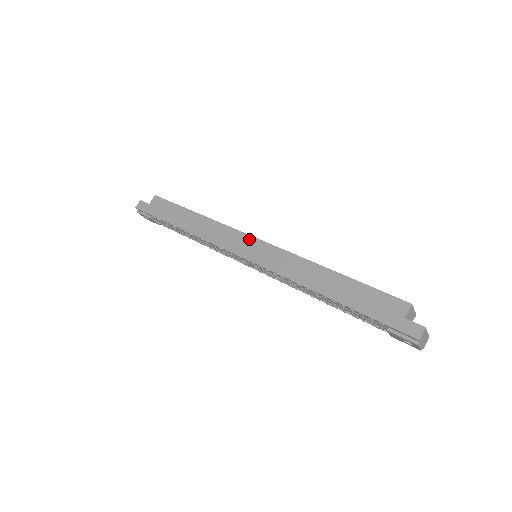
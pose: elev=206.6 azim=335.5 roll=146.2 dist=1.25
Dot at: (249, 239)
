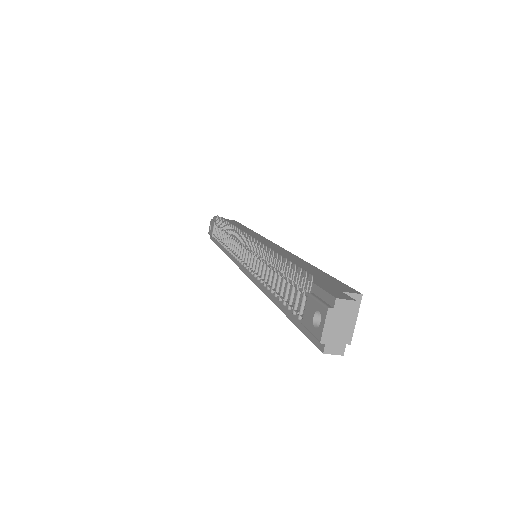
Dot at: (267, 240)
